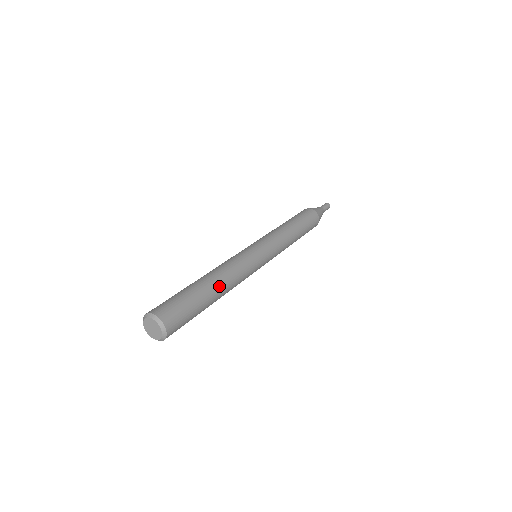
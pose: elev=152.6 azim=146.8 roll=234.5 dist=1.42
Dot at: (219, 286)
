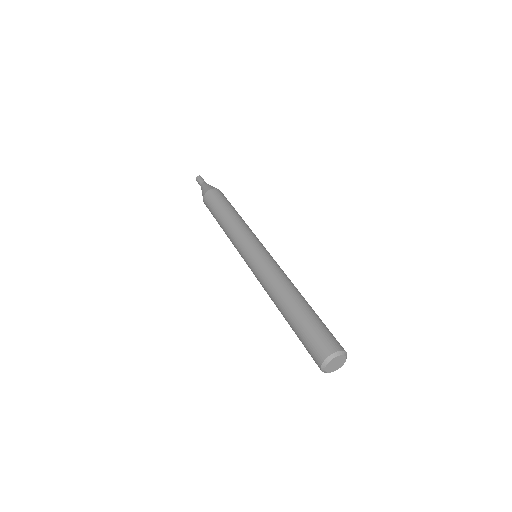
Dot at: occluded
